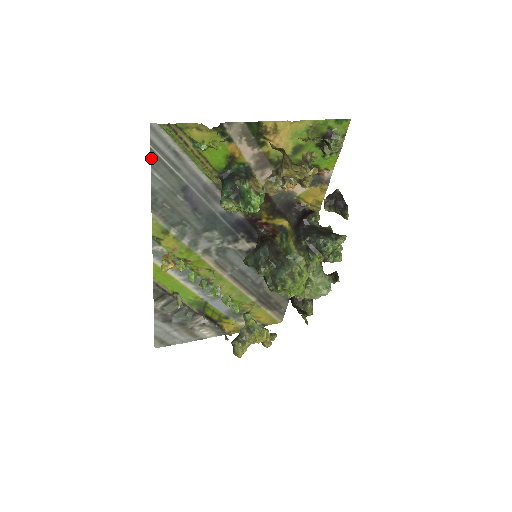
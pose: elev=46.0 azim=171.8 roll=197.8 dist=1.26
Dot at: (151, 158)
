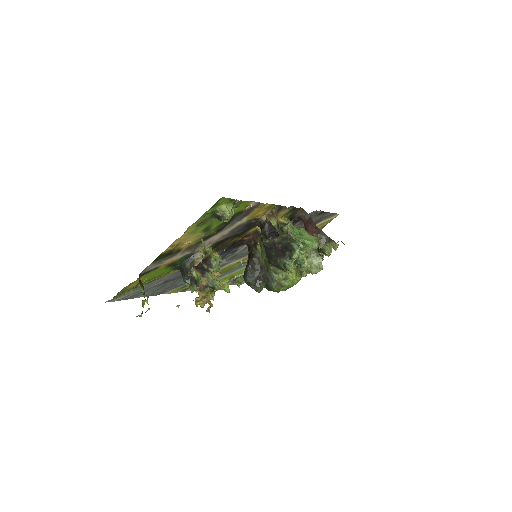
Dot at: occluded
